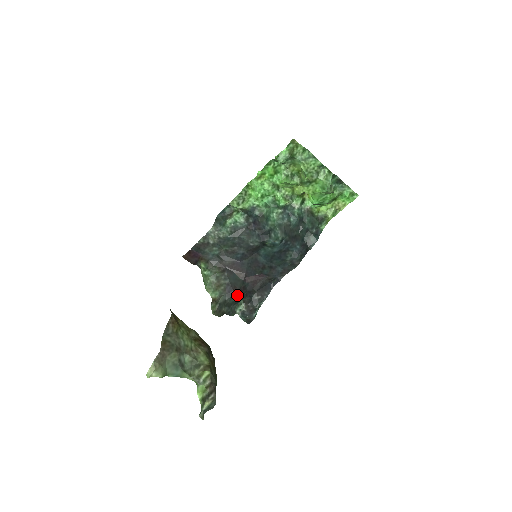
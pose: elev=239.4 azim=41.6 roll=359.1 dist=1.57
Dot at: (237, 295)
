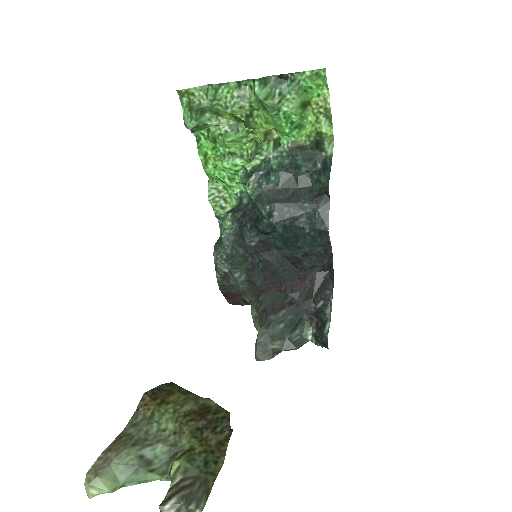
Dot at: (282, 318)
